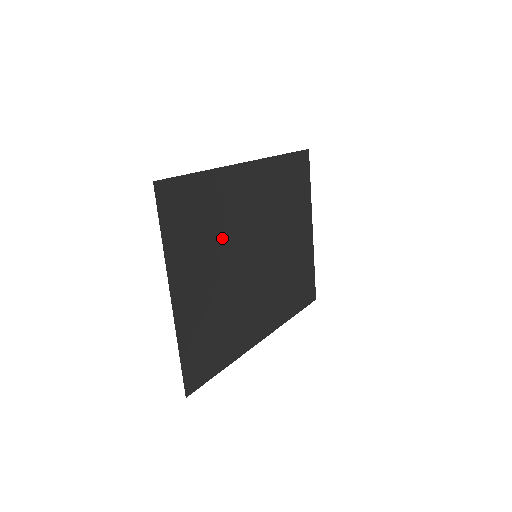
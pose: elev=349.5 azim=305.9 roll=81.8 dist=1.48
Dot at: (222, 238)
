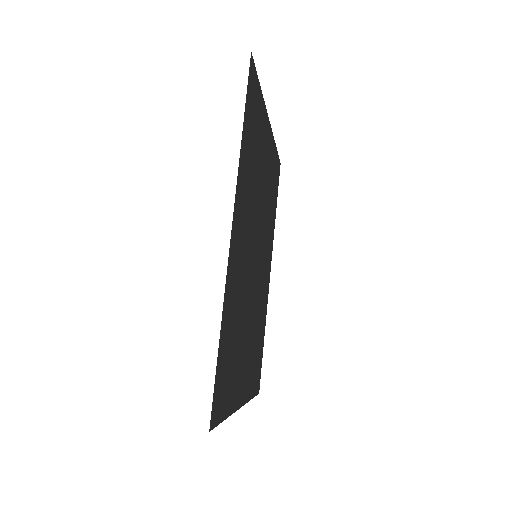
Dot at: (242, 313)
